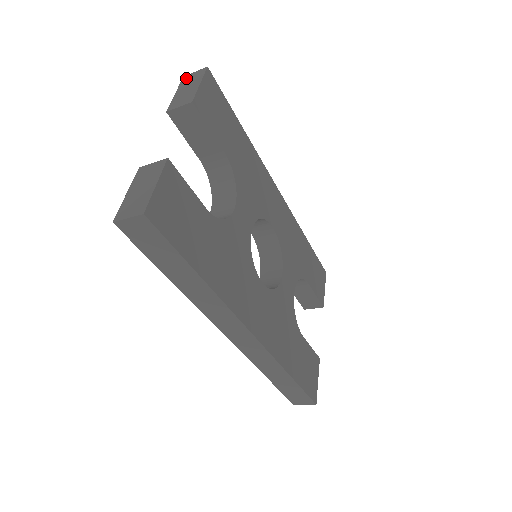
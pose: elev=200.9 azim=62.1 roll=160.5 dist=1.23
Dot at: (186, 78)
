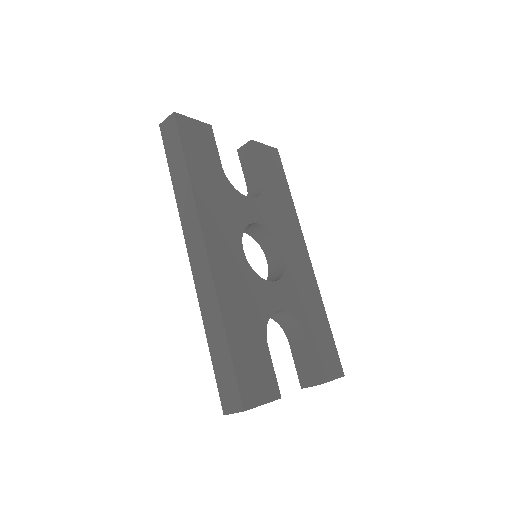
Dot at: occluded
